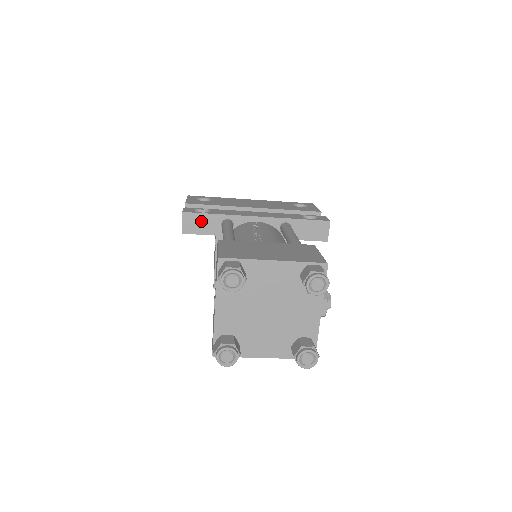
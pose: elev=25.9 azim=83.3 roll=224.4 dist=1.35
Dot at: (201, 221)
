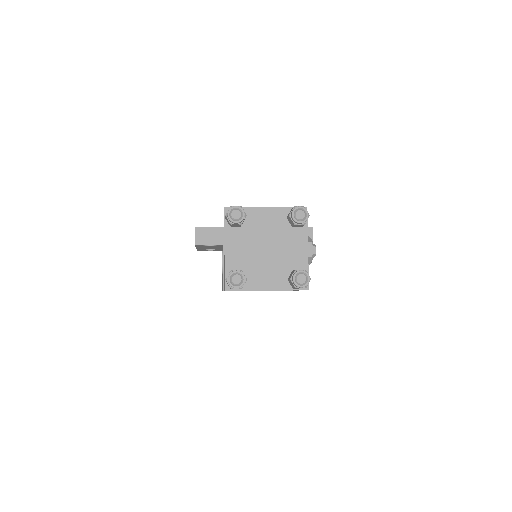
Dot at: (210, 233)
